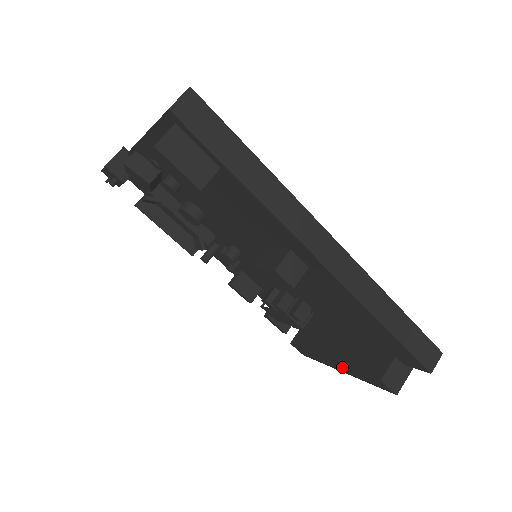
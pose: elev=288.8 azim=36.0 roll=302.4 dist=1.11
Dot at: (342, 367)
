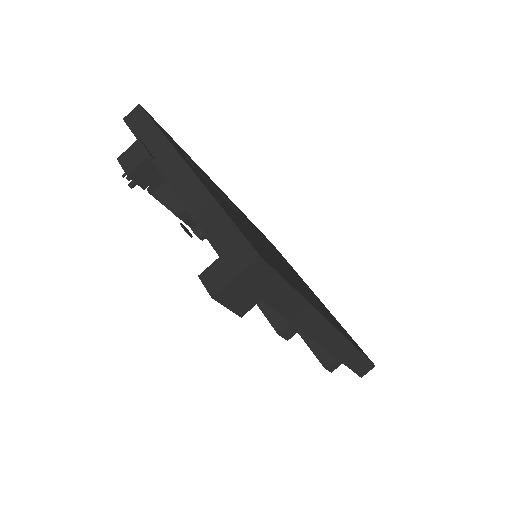
Dot at: occluded
